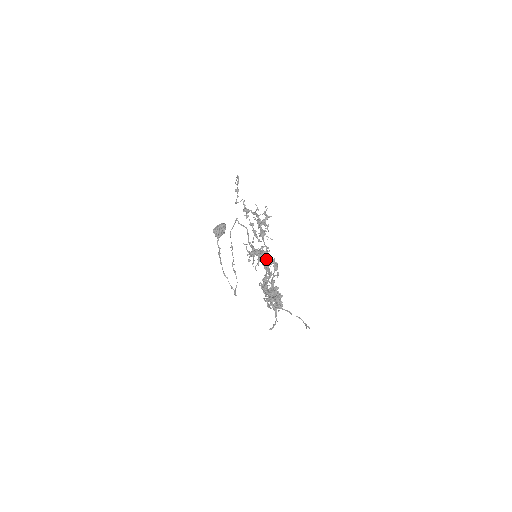
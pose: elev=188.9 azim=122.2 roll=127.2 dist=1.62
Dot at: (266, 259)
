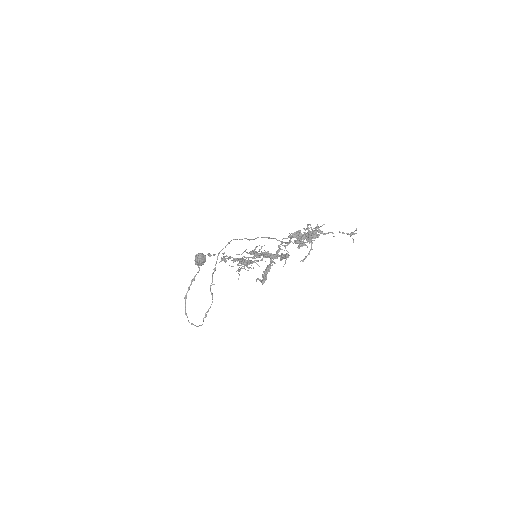
Dot at: occluded
